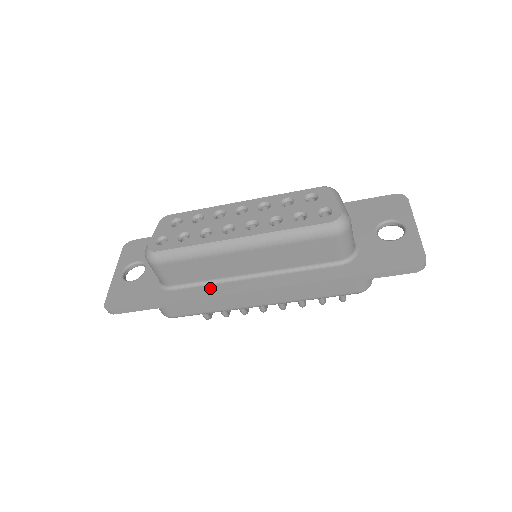
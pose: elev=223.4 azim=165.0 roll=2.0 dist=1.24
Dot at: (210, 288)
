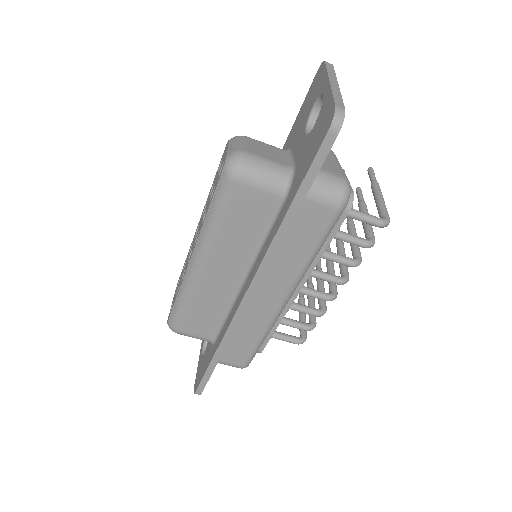
Dot at: (228, 319)
